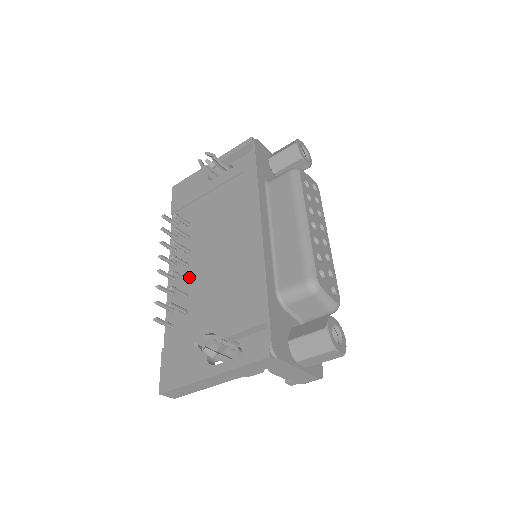
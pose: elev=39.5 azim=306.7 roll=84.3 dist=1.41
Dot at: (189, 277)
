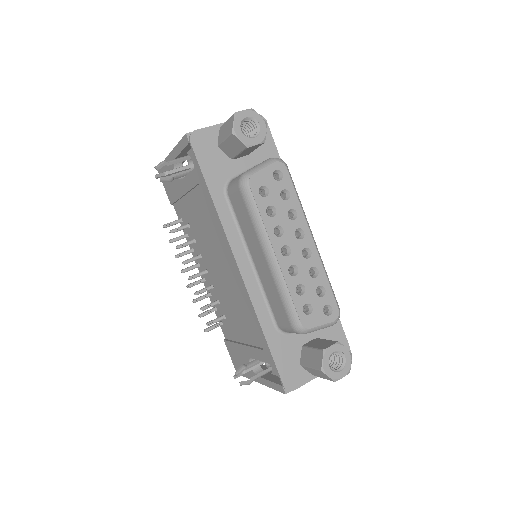
Dot at: (213, 285)
